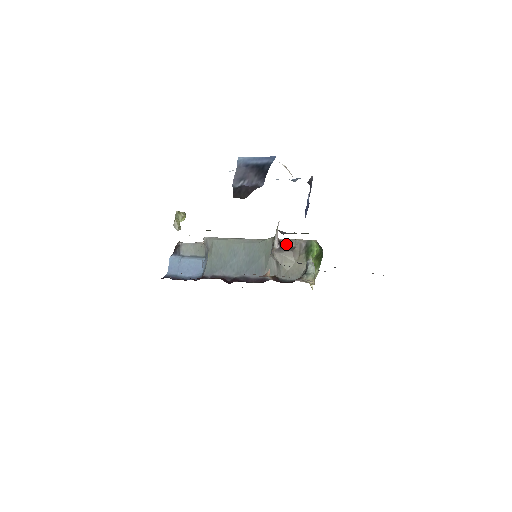
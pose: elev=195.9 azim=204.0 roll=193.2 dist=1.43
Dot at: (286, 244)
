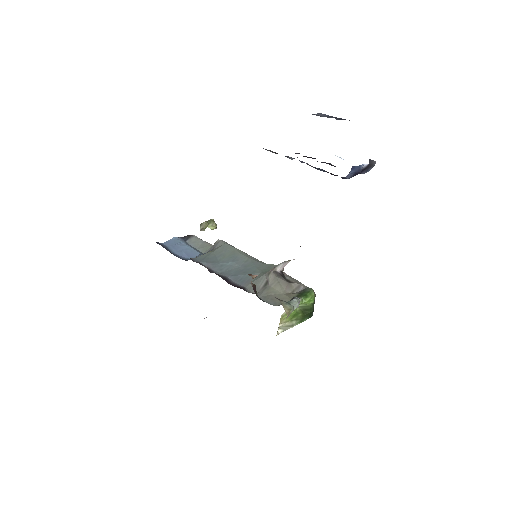
Dot at: (287, 277)
